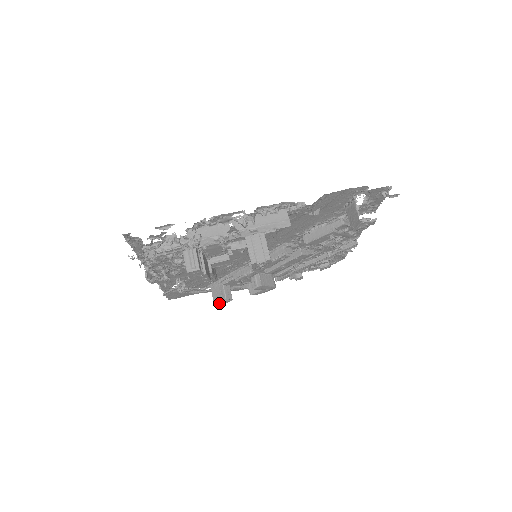
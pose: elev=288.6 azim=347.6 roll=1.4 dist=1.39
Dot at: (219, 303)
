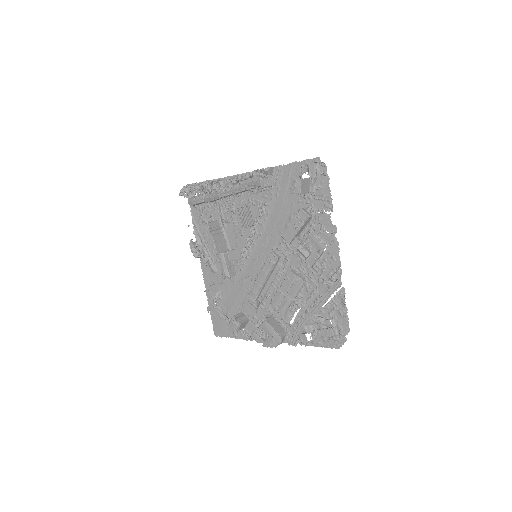
Dot at: (231, 323)
